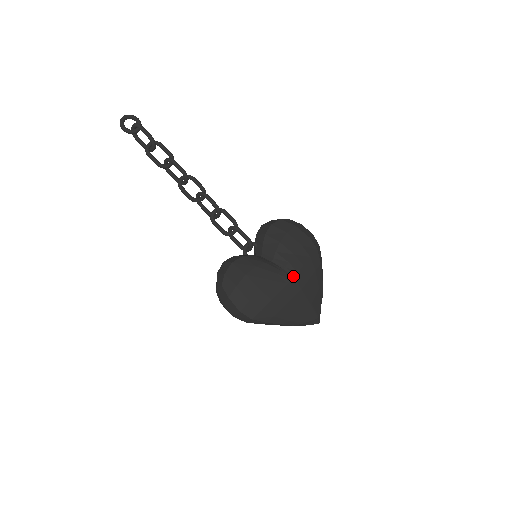
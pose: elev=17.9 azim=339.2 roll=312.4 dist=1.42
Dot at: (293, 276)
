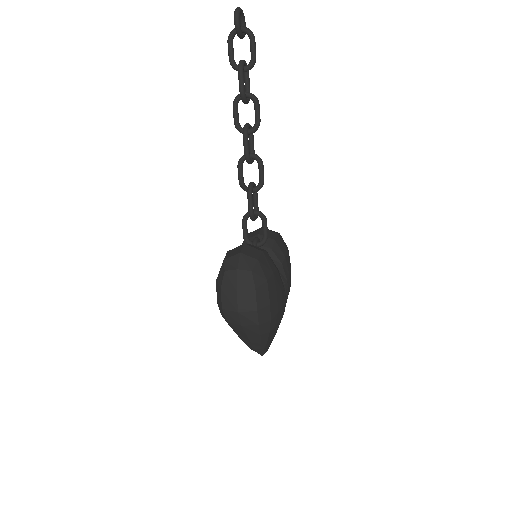
Dot at: (287, 297)
